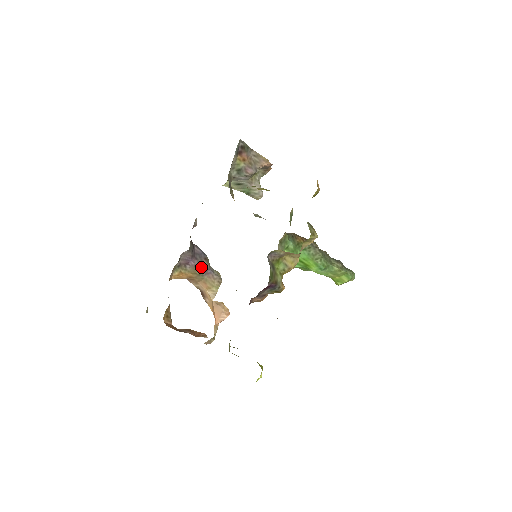
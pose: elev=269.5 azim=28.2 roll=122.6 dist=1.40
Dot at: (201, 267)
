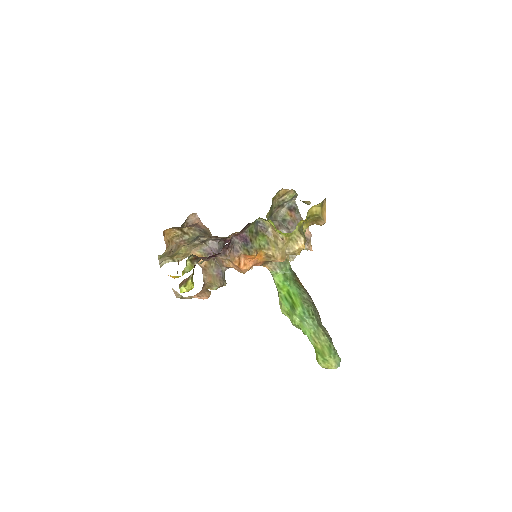
Dot at: (217, 263)
